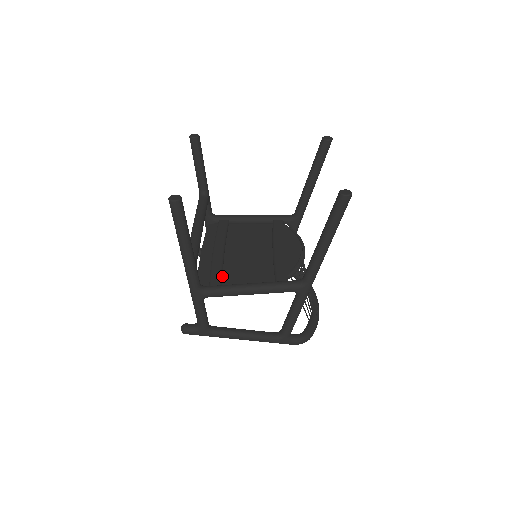
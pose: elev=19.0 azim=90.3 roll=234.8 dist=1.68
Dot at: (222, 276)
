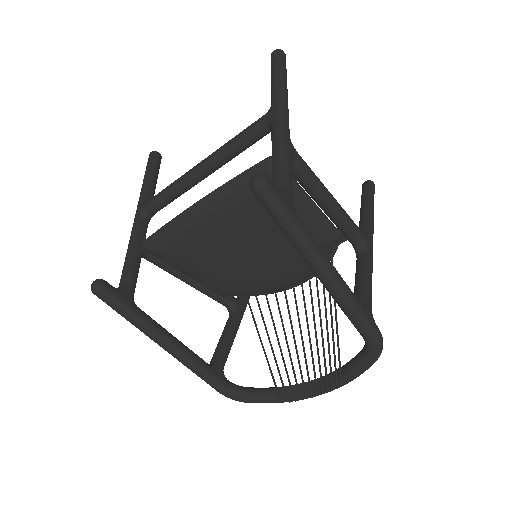
Dot at: occluded
